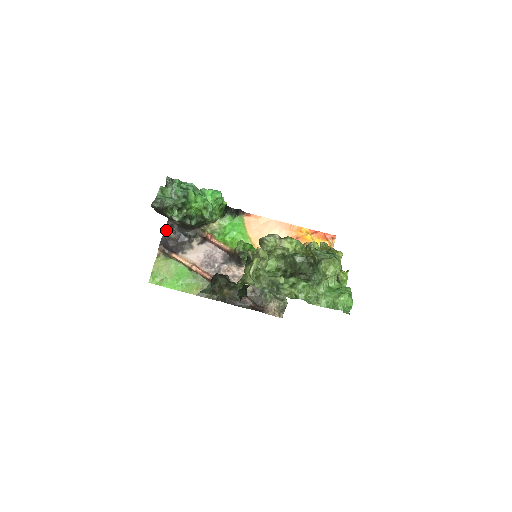
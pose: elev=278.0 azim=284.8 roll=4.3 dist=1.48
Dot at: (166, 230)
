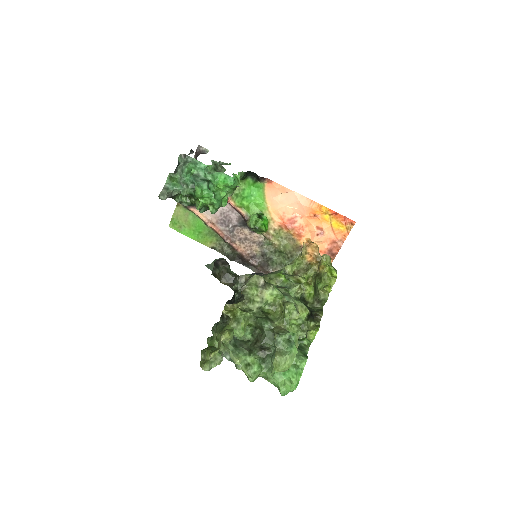
Dot at: occluded
